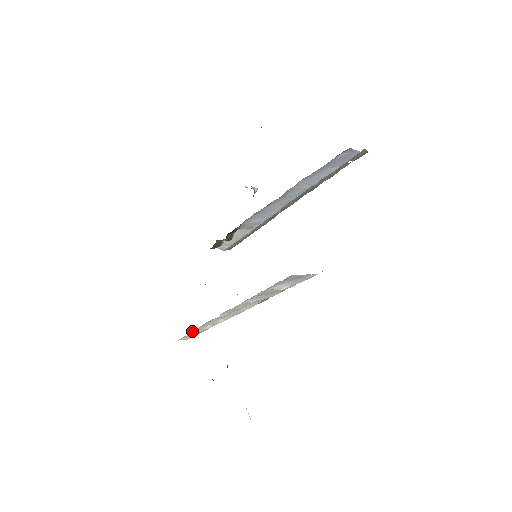
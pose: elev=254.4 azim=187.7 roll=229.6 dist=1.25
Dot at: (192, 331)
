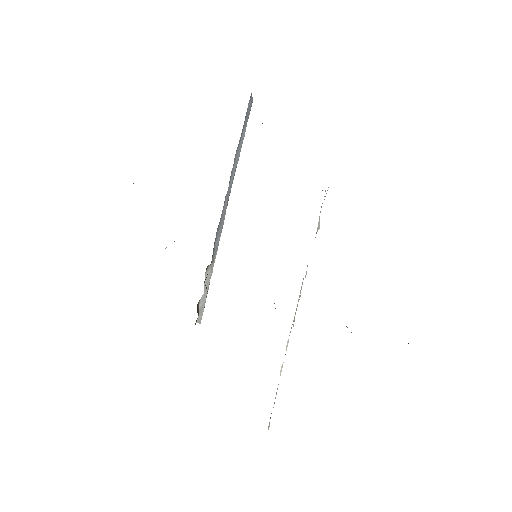
Dot at: (276, 393)
